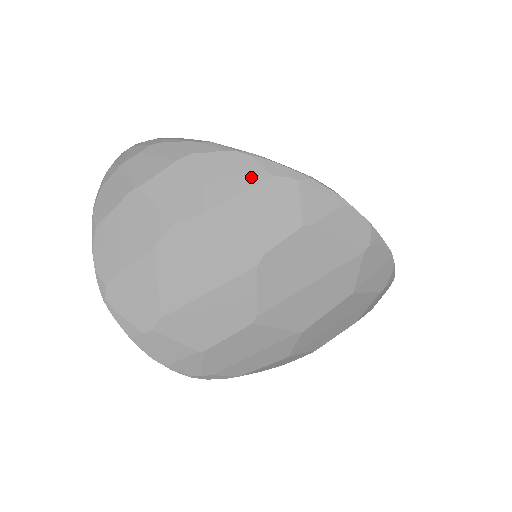
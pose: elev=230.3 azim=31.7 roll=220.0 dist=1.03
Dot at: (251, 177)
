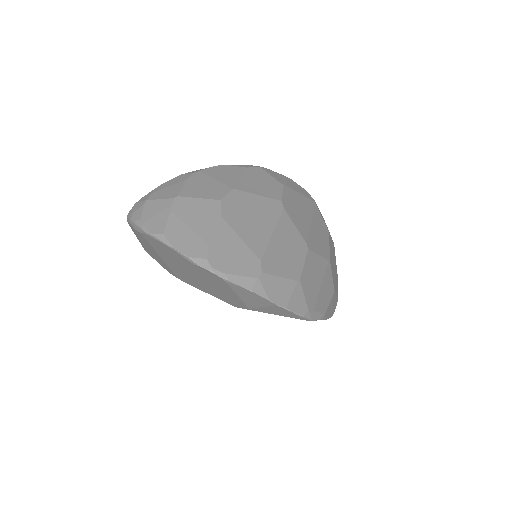
Dot at: (238, 171)
